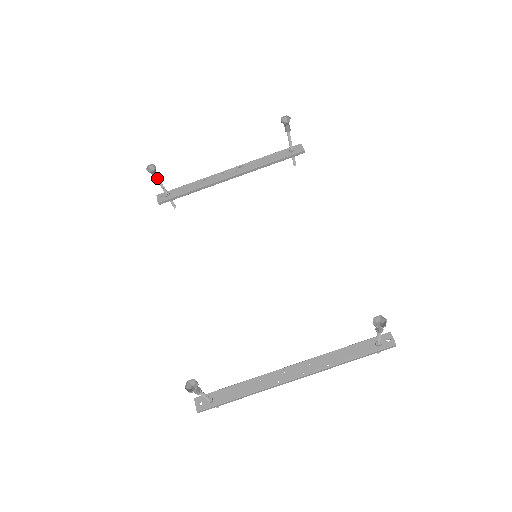
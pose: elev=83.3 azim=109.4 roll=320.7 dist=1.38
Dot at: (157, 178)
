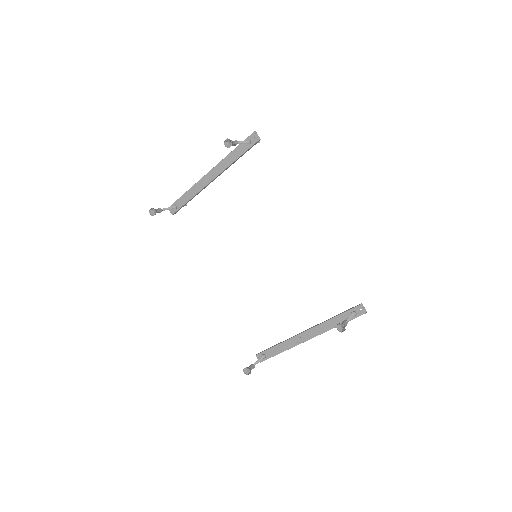
Dot at: occluded
